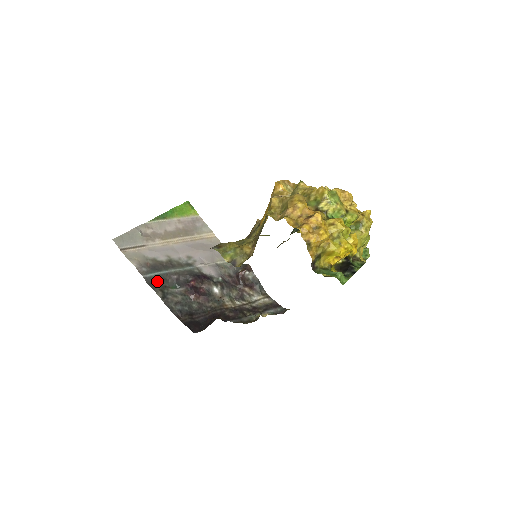
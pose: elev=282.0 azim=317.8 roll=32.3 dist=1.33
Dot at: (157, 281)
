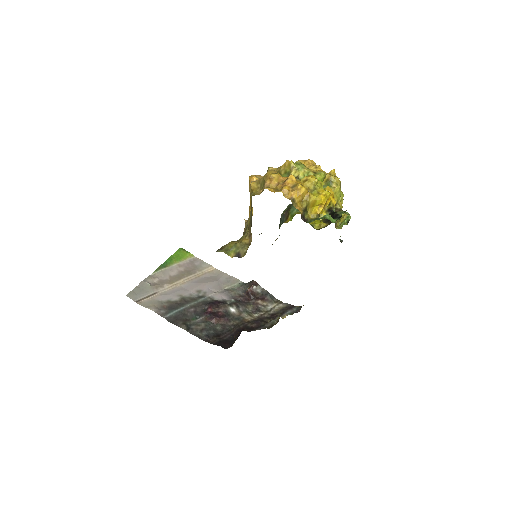
Dot at: (177, 318)
